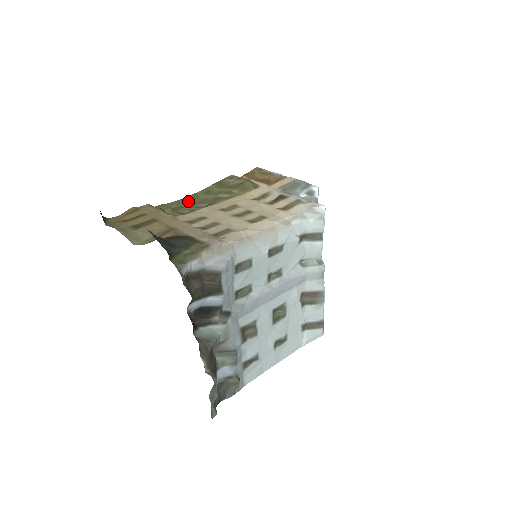
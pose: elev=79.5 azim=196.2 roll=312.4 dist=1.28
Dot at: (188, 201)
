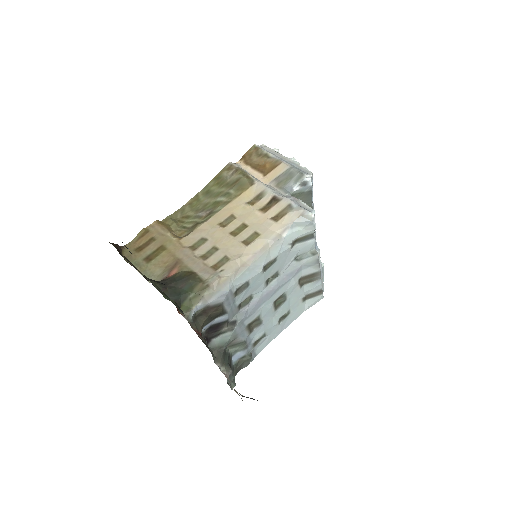
Dot at: (191, 208)
